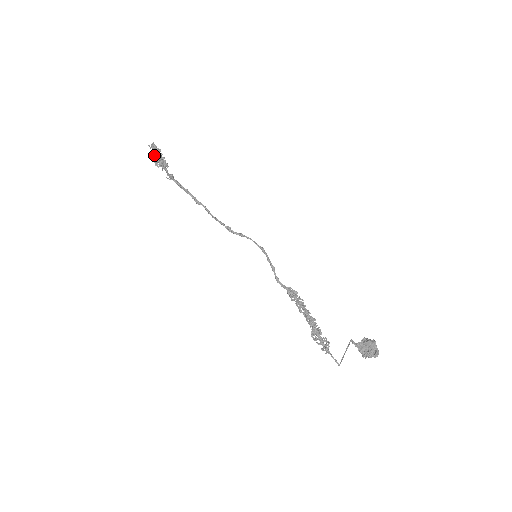
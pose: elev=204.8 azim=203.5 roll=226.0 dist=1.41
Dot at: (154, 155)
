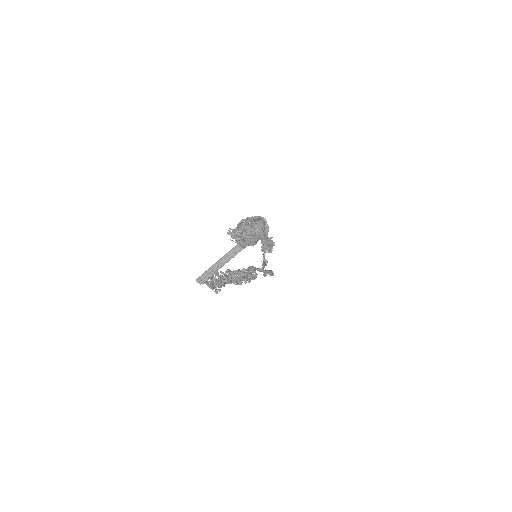
Dot at: (265, 239)
